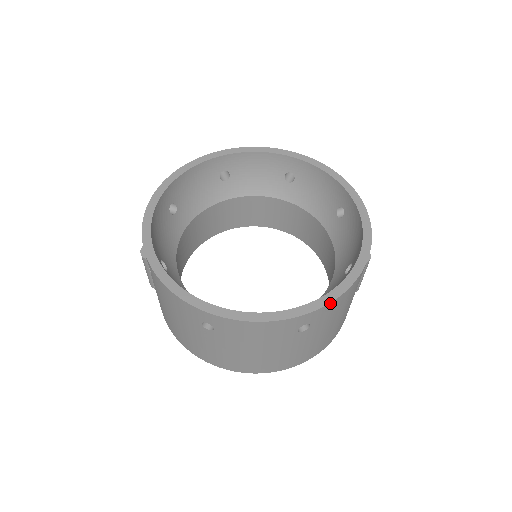
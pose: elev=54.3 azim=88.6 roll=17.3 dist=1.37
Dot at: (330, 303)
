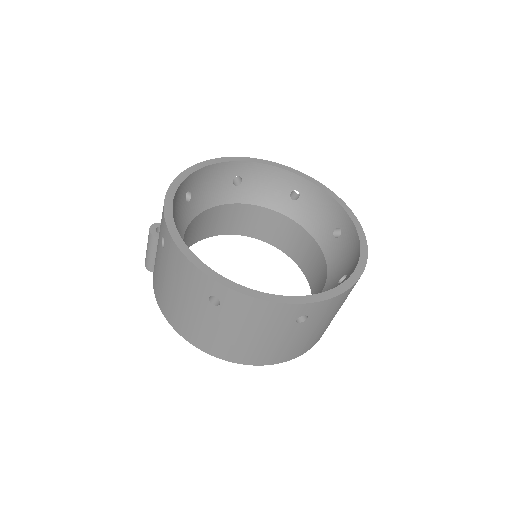
Dot at: (331, 299)
